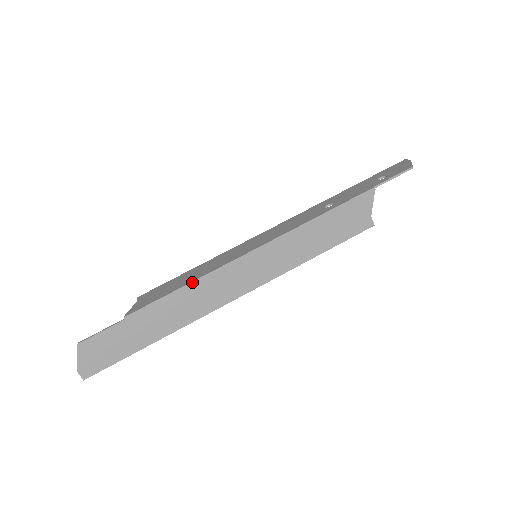
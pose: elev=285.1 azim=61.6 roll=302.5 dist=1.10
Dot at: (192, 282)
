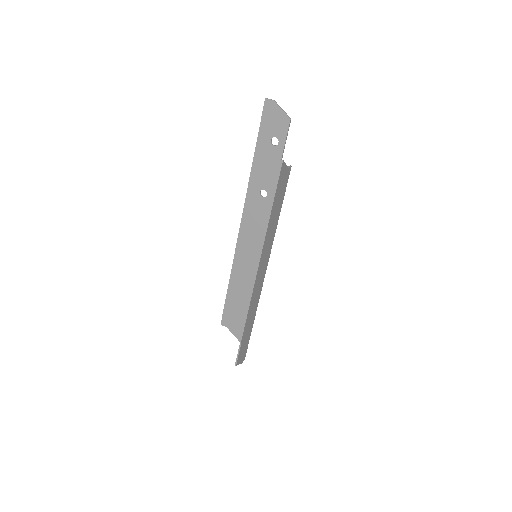
Dot at: (250, 303)
